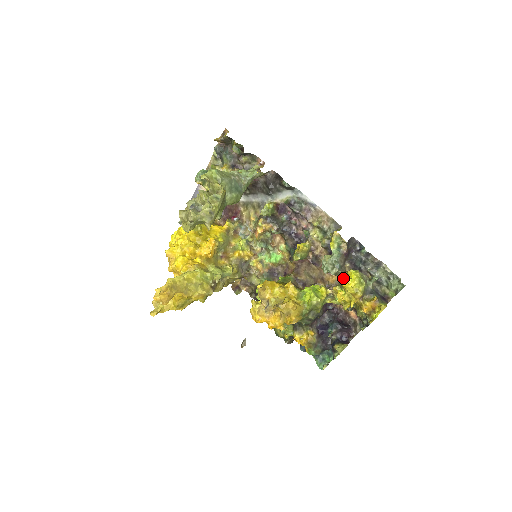
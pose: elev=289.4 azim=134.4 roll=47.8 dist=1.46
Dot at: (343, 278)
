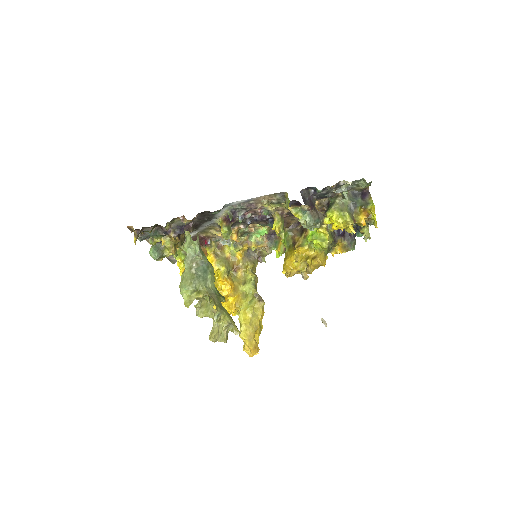
Dot at: occluded
